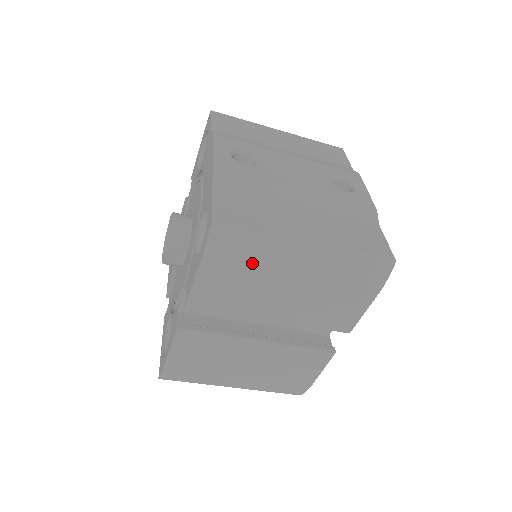
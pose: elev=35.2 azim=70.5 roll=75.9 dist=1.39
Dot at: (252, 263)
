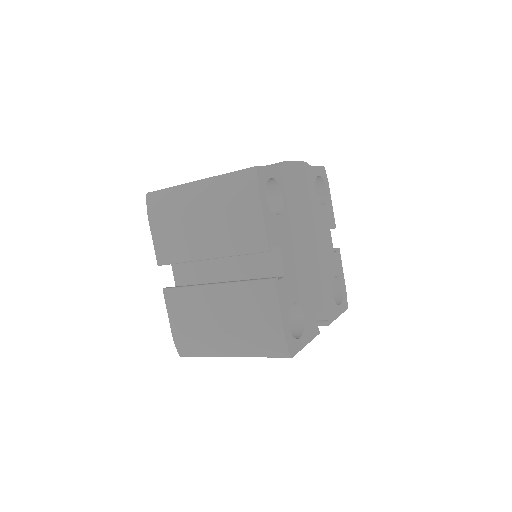
Dot at: (173, 211)
